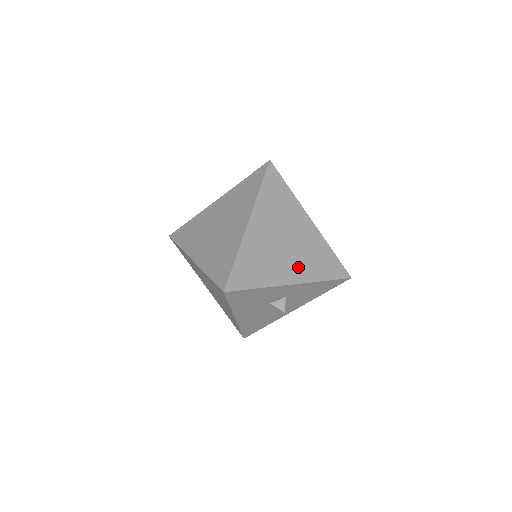
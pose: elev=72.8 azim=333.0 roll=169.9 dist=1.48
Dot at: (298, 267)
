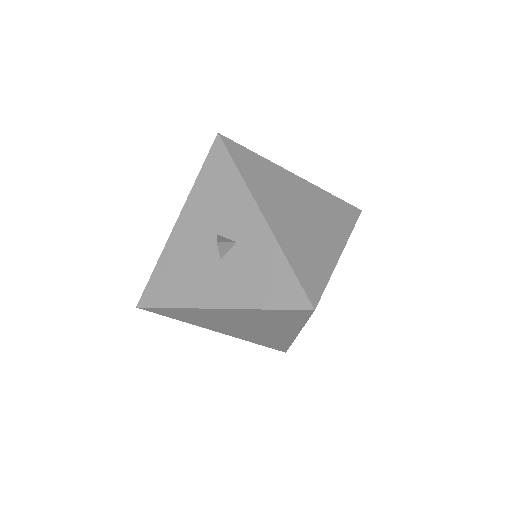
Dot at: (285, 225)
